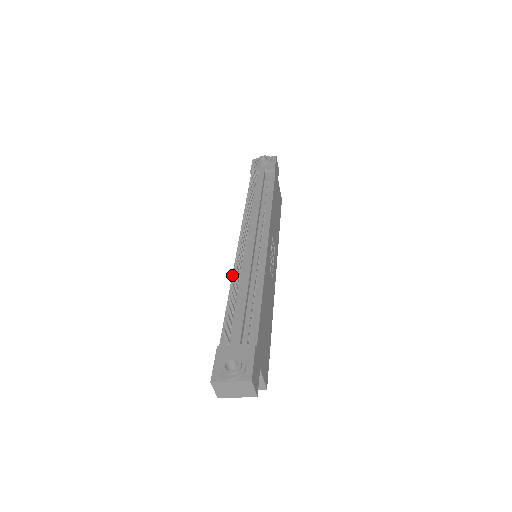
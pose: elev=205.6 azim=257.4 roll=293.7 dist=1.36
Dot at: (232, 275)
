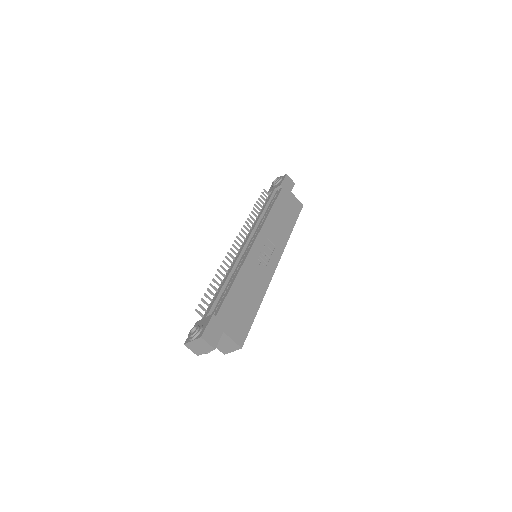
Dot at: (226, 274)
